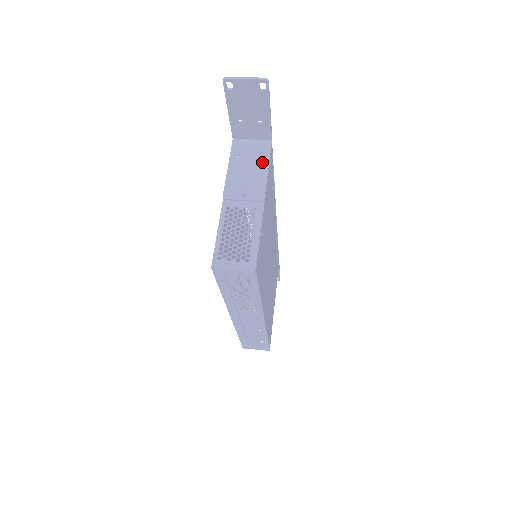
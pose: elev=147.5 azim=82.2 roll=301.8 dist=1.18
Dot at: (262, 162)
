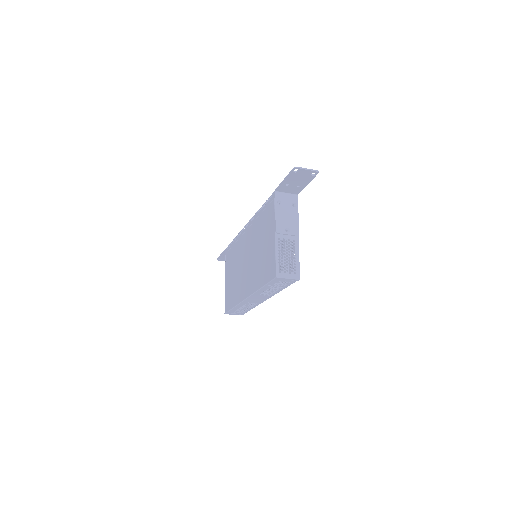
Dot at: (294, 209)
